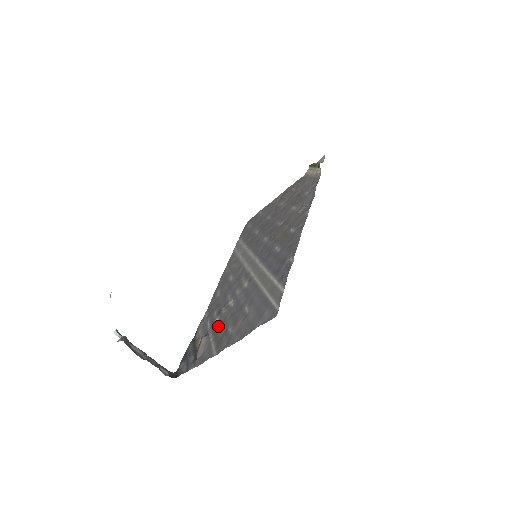
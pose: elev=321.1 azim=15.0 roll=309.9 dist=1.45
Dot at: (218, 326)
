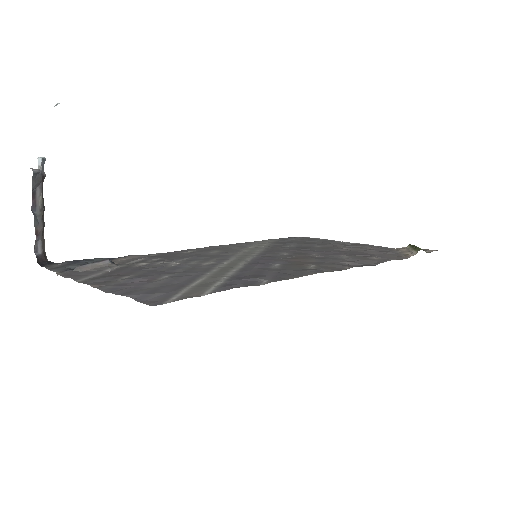
Dot at: (133, 267)
